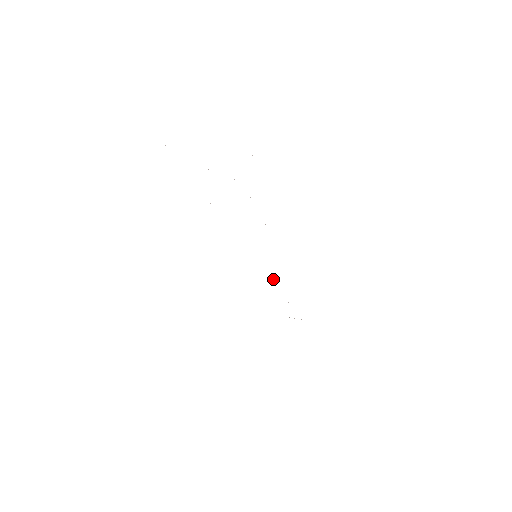
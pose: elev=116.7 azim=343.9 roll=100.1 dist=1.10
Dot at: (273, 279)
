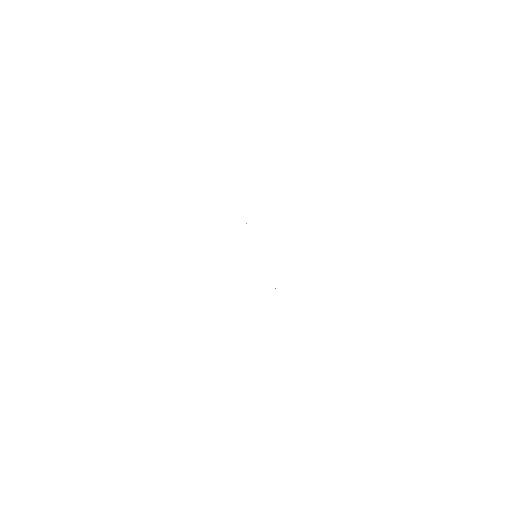
Dot at: occluded
